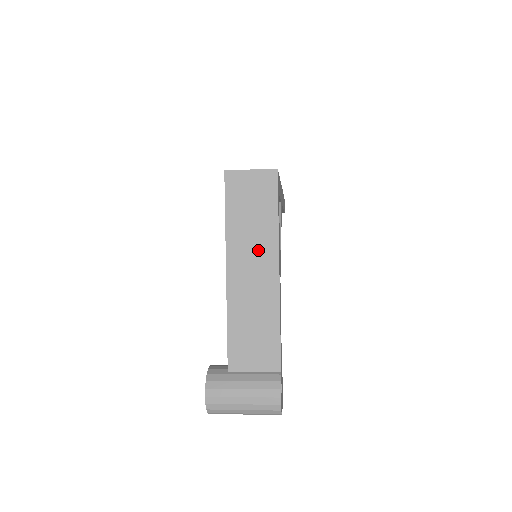
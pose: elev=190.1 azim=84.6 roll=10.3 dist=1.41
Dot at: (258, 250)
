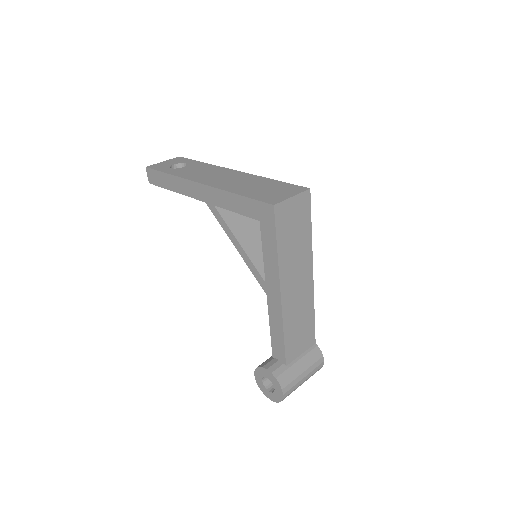
Dot at: (300, 265)
